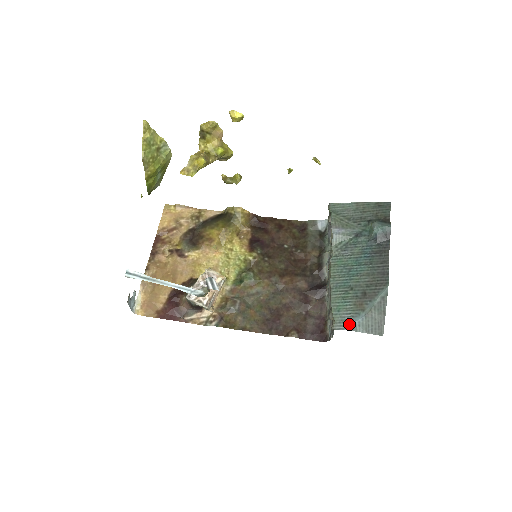
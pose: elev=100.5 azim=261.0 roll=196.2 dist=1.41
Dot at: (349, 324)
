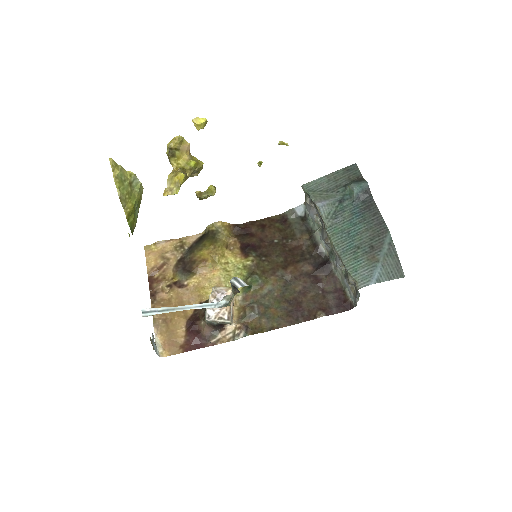
Dot at: (371, 278)
